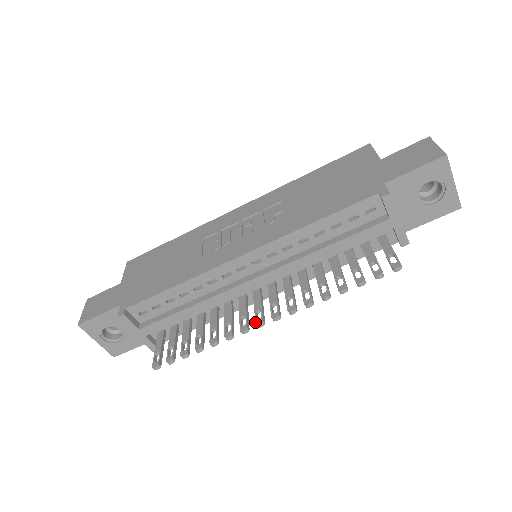
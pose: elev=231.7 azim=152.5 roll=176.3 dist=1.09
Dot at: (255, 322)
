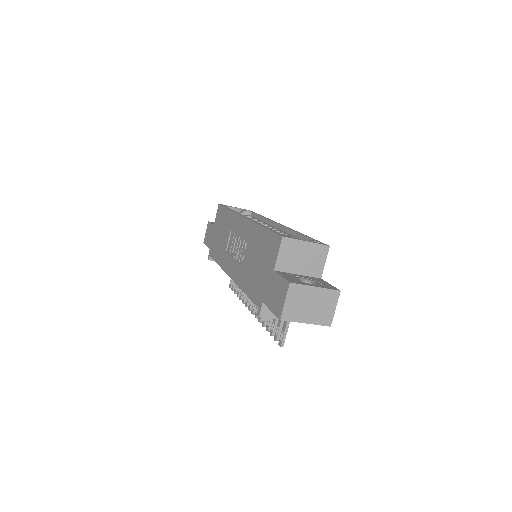
Dot at: (248, 306)
